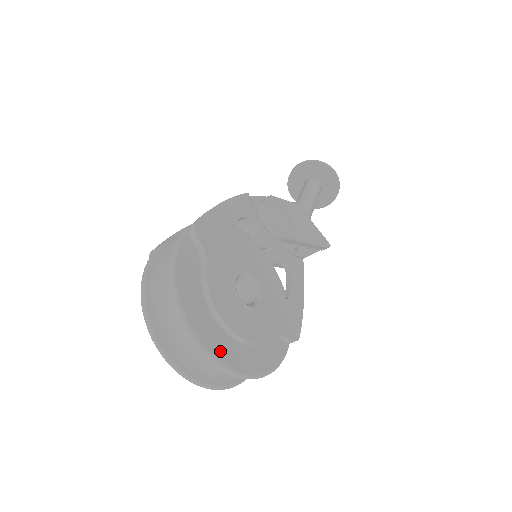
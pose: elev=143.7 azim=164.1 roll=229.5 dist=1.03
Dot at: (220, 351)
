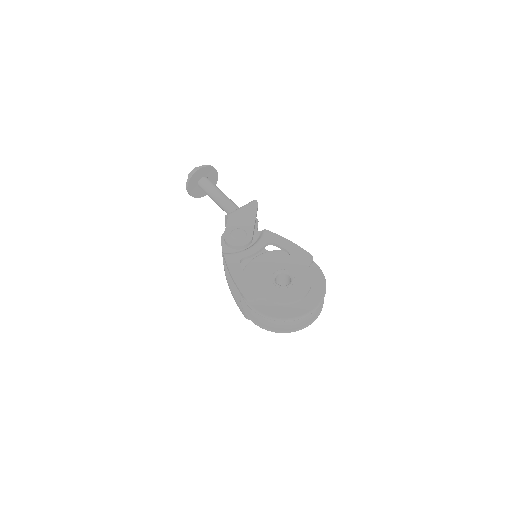
Dot at: (311, 305)
